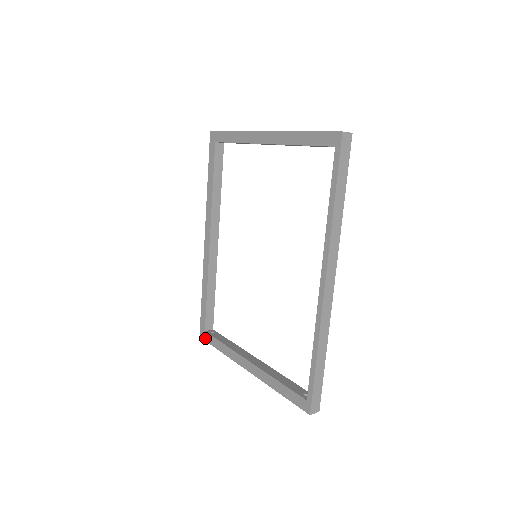
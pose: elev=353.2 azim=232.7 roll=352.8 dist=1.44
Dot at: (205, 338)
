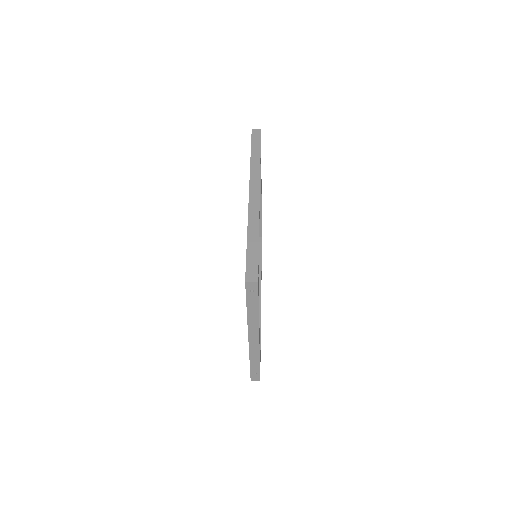
Dot at: occluded
